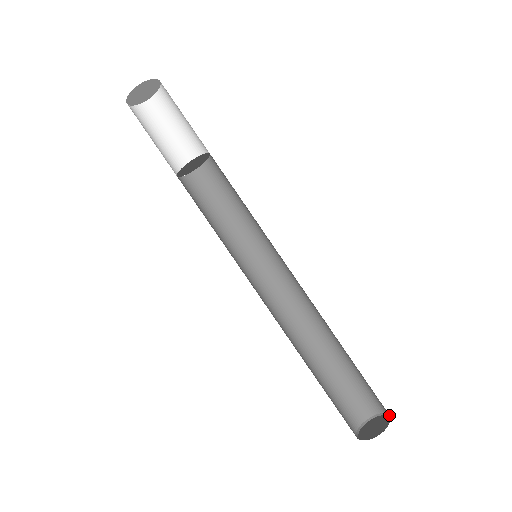
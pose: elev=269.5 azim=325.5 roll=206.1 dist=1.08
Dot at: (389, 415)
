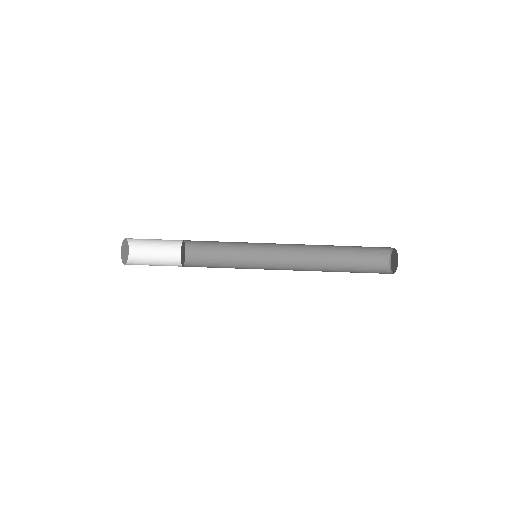
Dot at: (396, 253)
